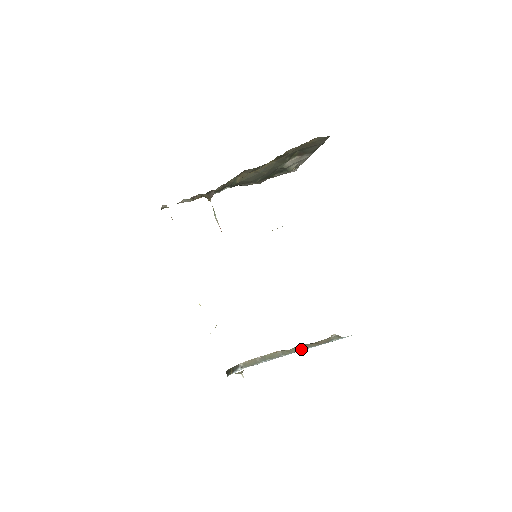
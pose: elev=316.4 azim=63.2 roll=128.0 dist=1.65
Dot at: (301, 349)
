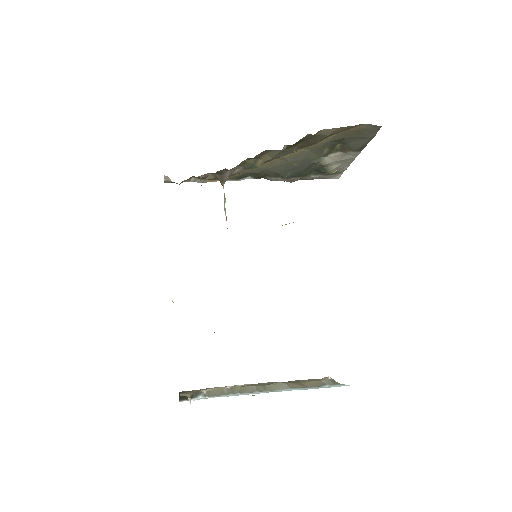
Dot at: (281, 388)
